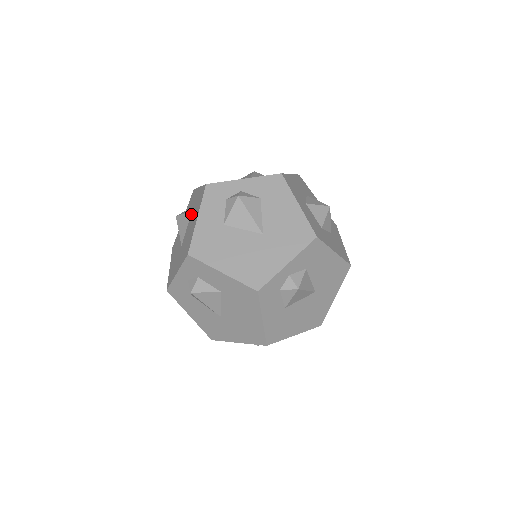
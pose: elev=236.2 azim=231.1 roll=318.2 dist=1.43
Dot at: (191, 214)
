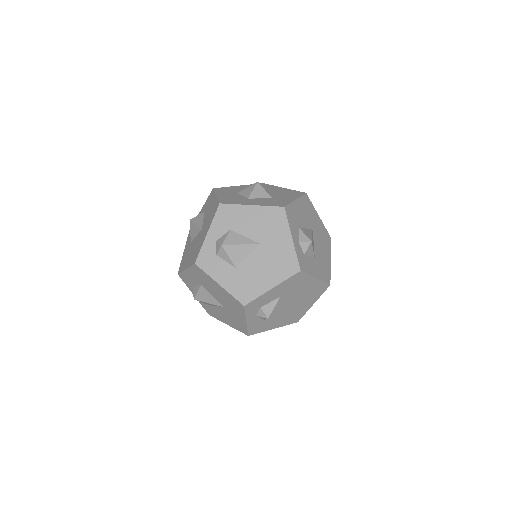
Dot at: occluded
